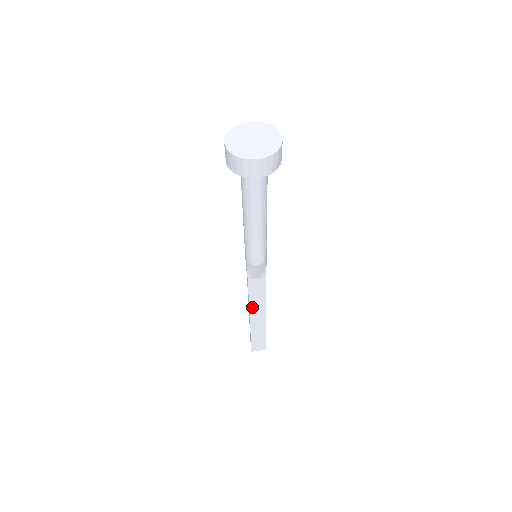
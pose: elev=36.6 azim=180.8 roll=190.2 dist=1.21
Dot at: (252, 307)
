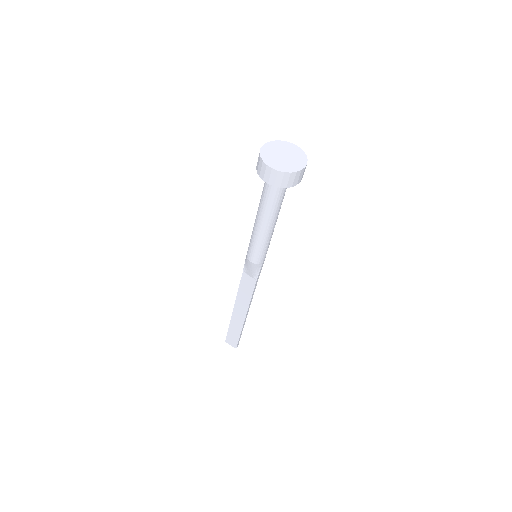
Dot at: (238, 300)
